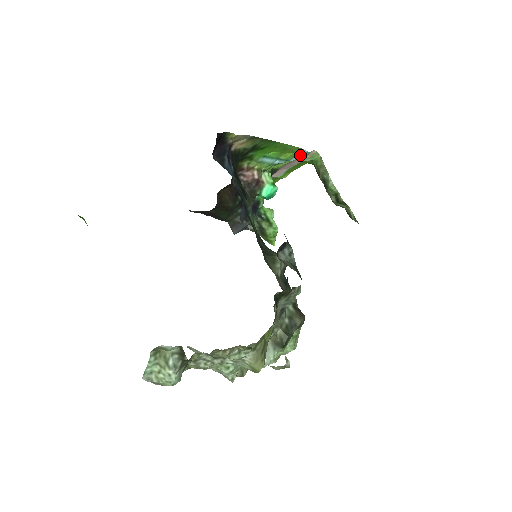
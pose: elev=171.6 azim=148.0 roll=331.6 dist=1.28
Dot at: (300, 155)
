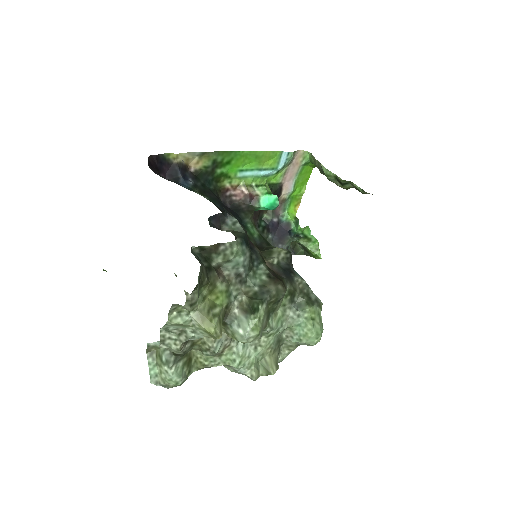
Dot at: (284, 159)
